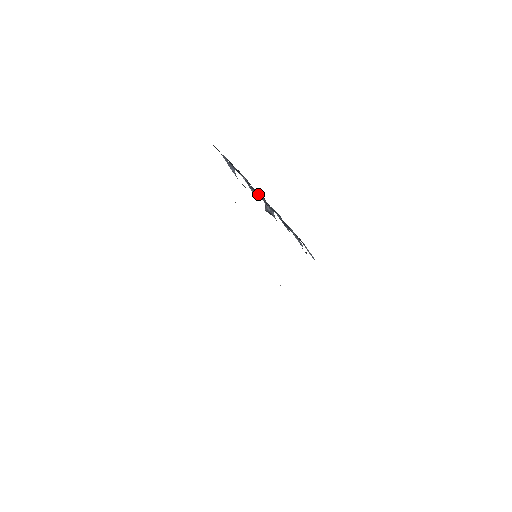
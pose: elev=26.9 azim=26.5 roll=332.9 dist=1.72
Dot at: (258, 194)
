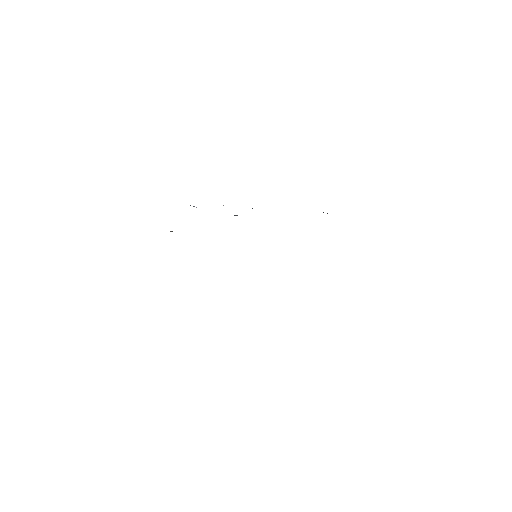
Dot at: occluded
